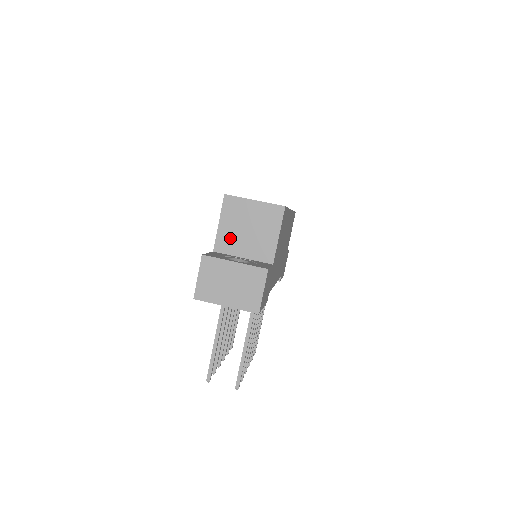
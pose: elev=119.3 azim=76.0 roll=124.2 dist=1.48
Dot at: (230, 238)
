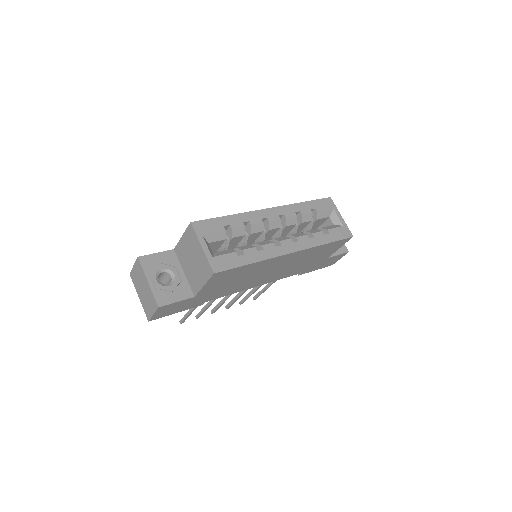
Dot at: (183, 253)
